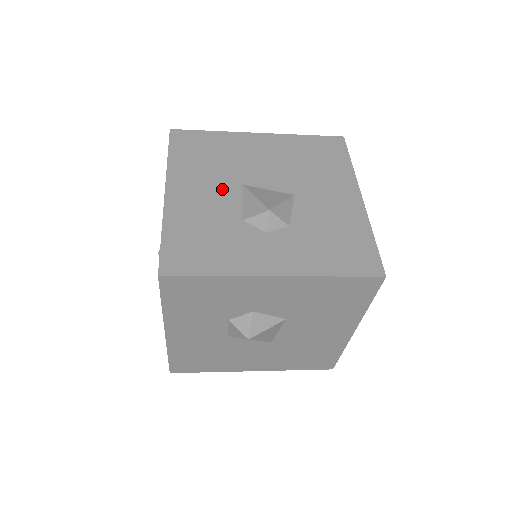
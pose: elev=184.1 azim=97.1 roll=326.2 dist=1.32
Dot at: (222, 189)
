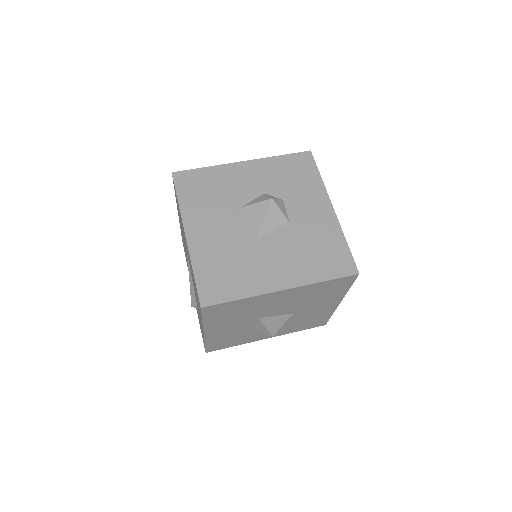
Dot at: (244, 324)
